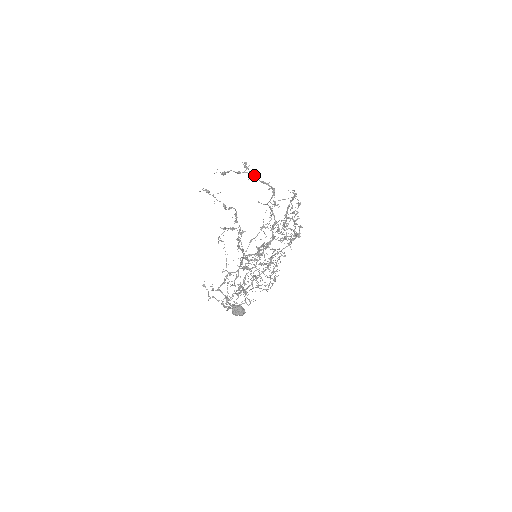
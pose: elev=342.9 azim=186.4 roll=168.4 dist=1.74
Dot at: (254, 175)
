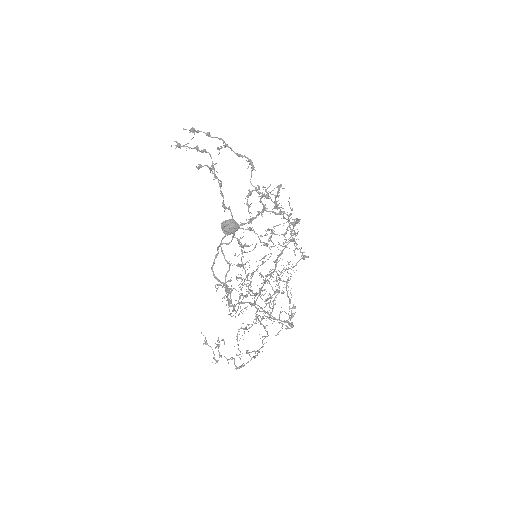
Dot at: (226, 144)
